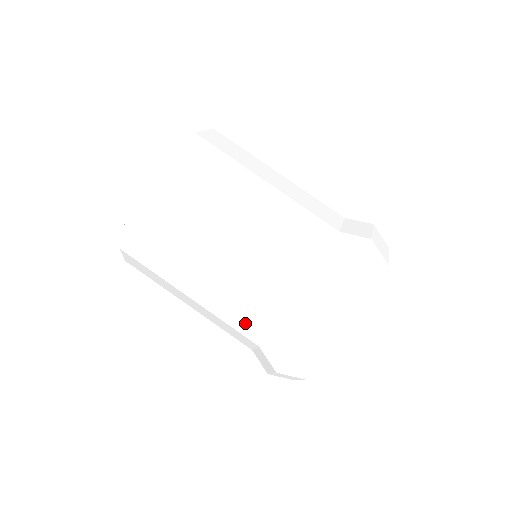
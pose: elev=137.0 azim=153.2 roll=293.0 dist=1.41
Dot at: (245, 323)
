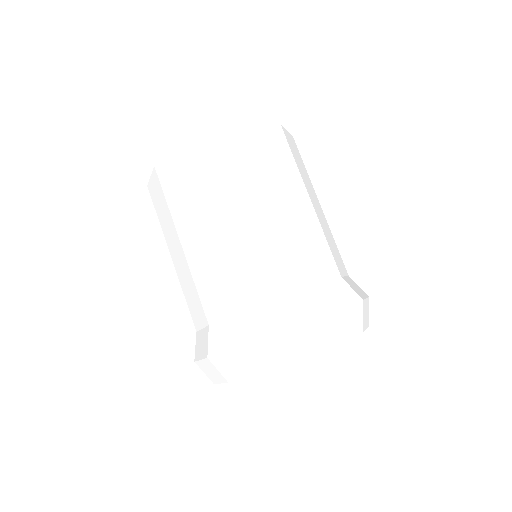
Dot at: (213, 295)
